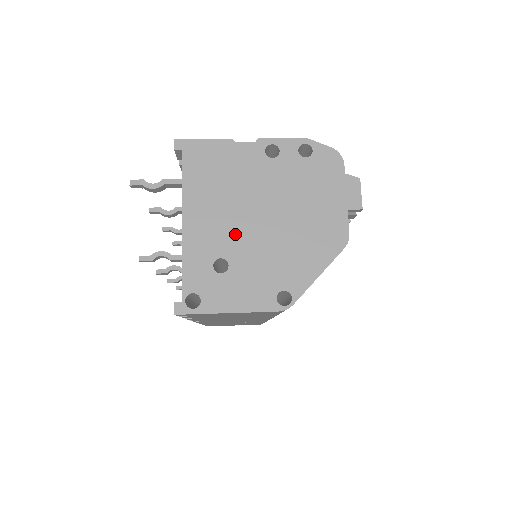
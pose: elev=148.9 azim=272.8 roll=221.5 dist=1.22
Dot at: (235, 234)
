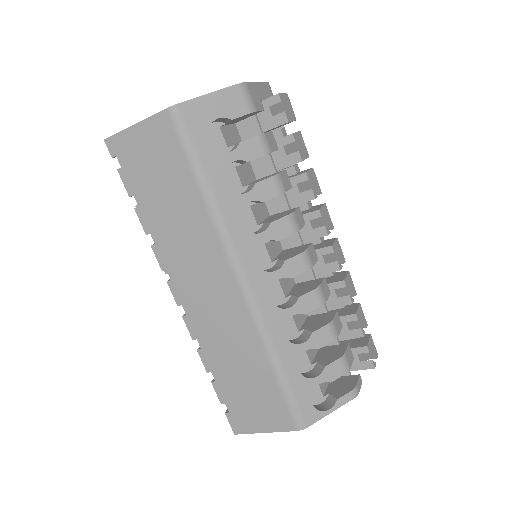
Dot at: occluded
